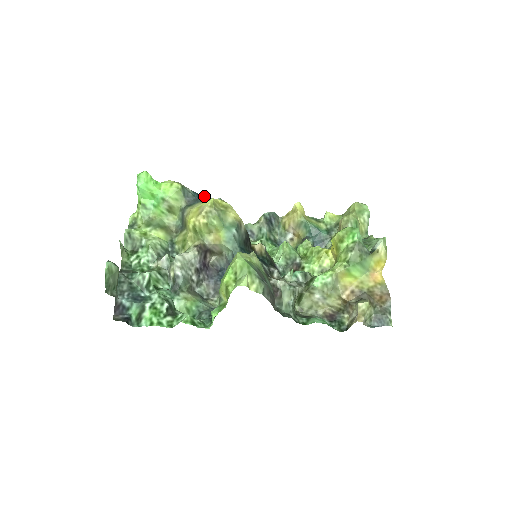
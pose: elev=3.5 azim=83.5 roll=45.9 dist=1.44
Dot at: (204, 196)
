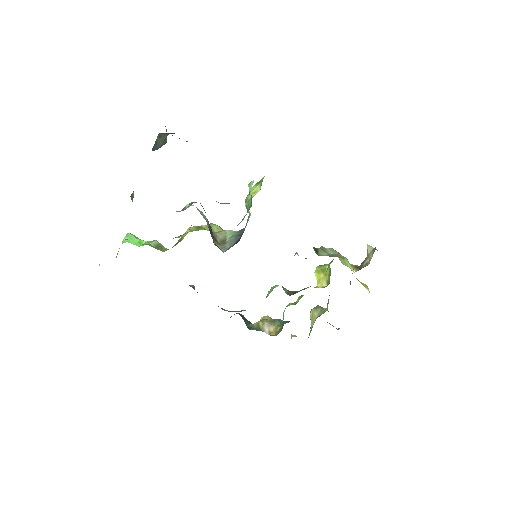
Dot at: occluded
